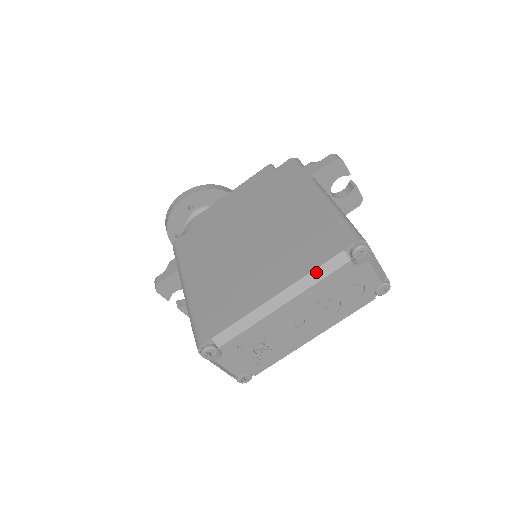
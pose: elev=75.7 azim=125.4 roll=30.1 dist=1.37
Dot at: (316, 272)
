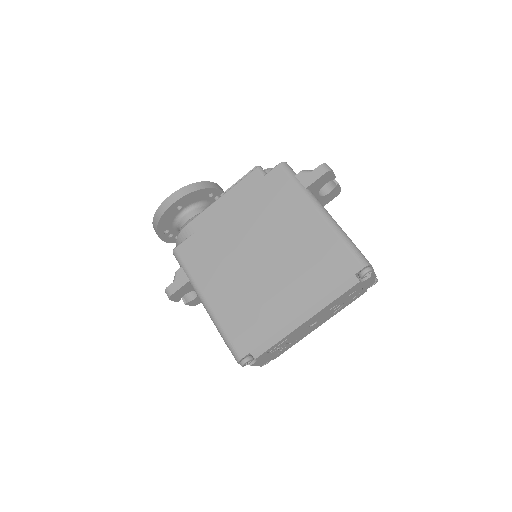
Dot at: (333, 293)
